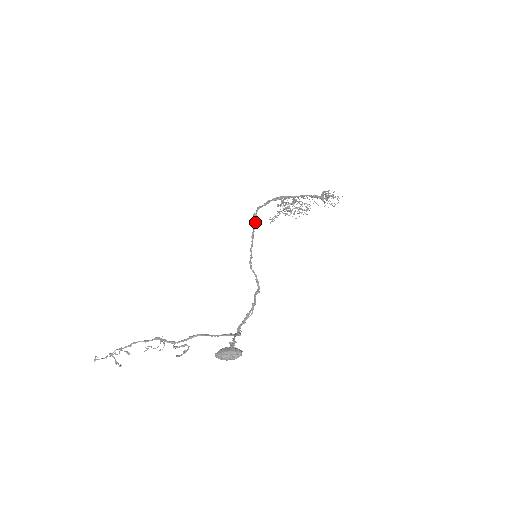
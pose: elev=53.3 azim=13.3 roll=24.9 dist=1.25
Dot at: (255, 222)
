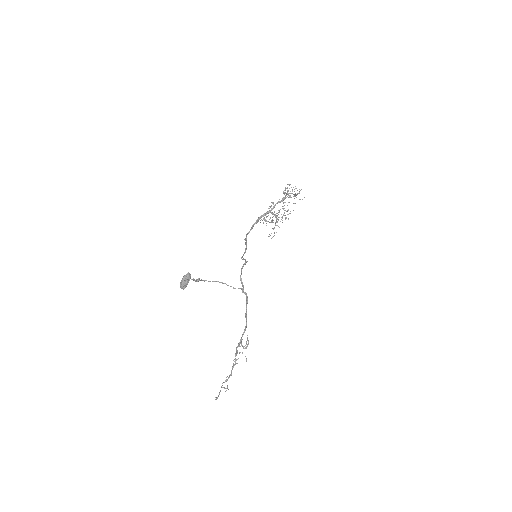
Dot at: occluded
